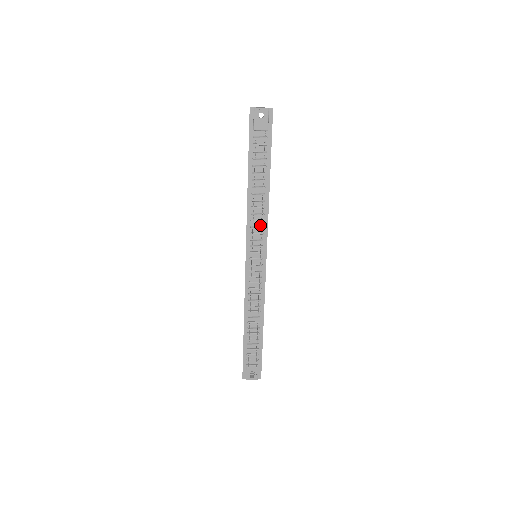
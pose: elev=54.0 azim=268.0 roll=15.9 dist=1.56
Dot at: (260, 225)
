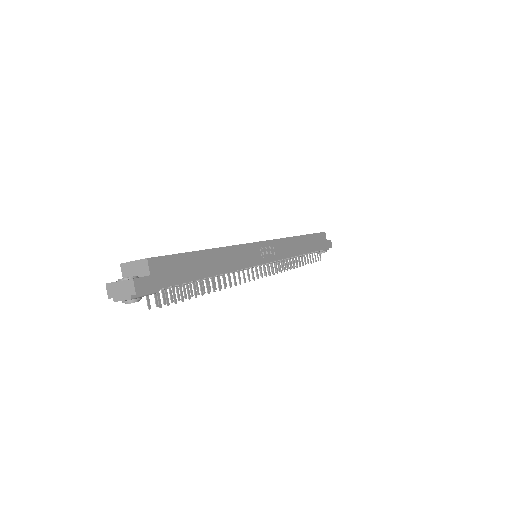
Dot at: occluded
